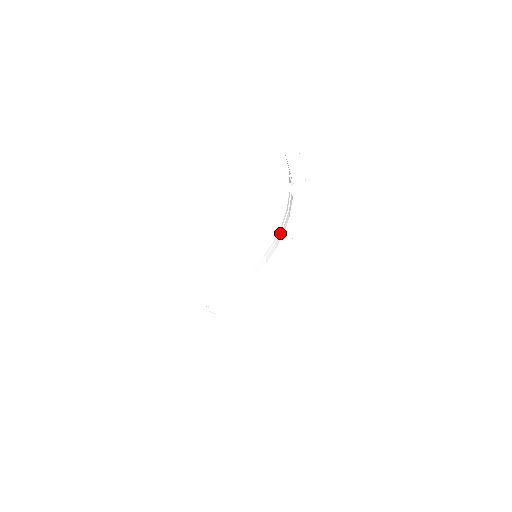
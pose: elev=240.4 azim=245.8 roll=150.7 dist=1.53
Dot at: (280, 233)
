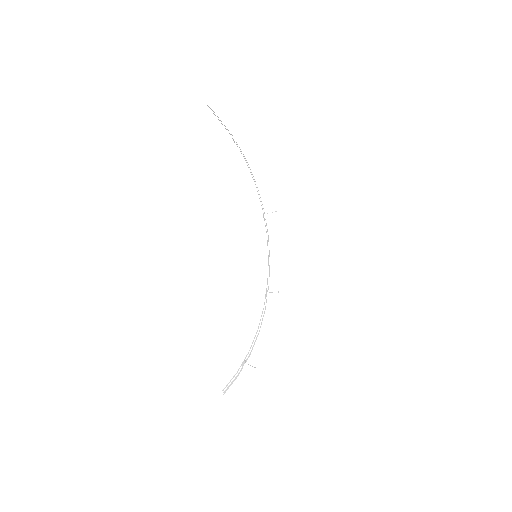
Dot at: (263, 214)
